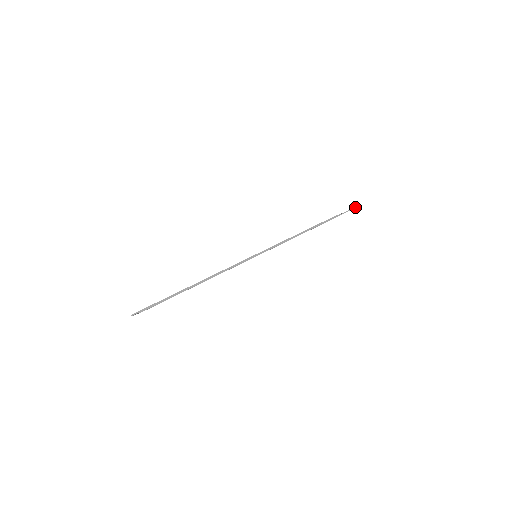
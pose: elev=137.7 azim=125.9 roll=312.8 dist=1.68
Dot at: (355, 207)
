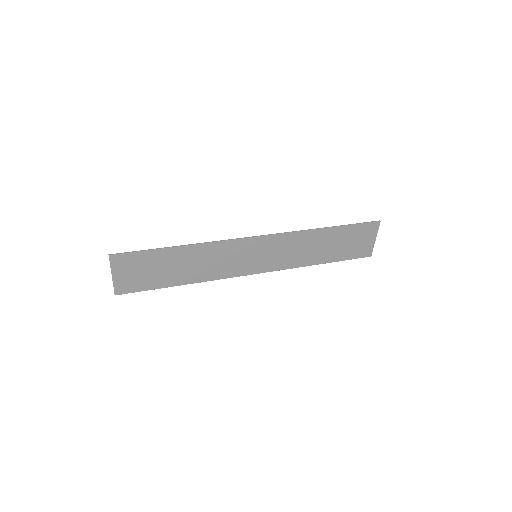
Dot at: (372, 222)
